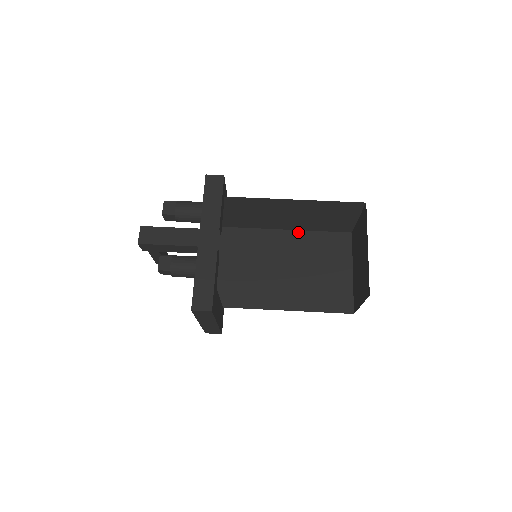
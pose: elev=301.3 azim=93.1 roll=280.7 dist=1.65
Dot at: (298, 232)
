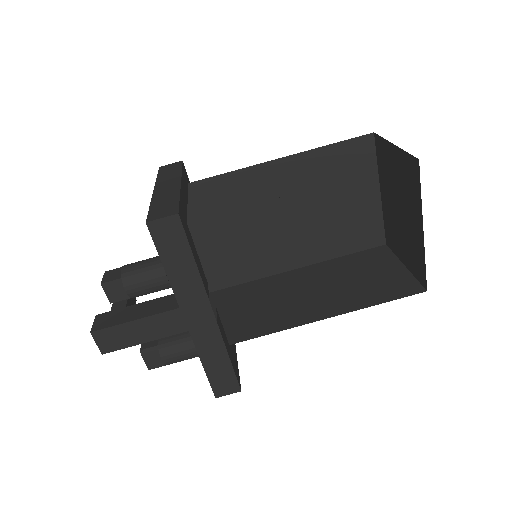
Dot at: (293, 158)
